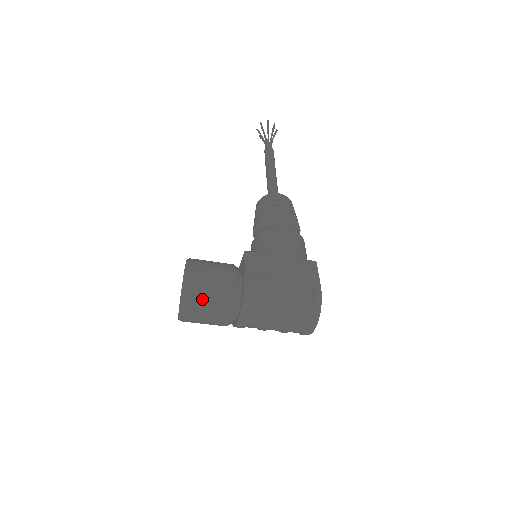
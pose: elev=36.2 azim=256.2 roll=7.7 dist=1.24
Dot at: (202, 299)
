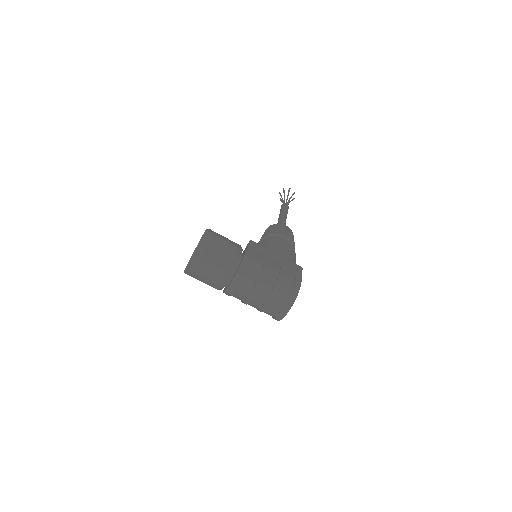
Dot at: (210, 254)
